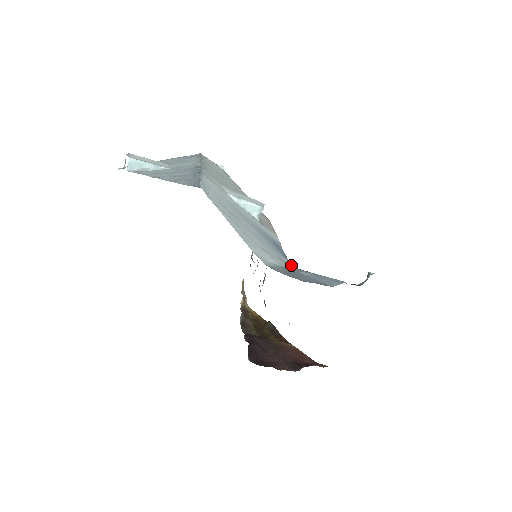
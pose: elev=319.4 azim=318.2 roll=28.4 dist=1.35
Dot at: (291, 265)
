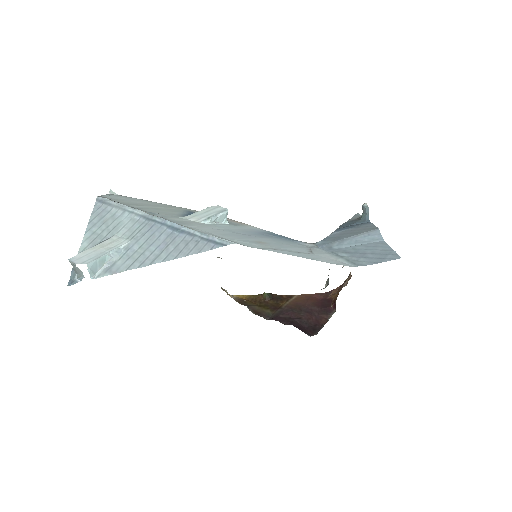
Dot at: (312, 244)
